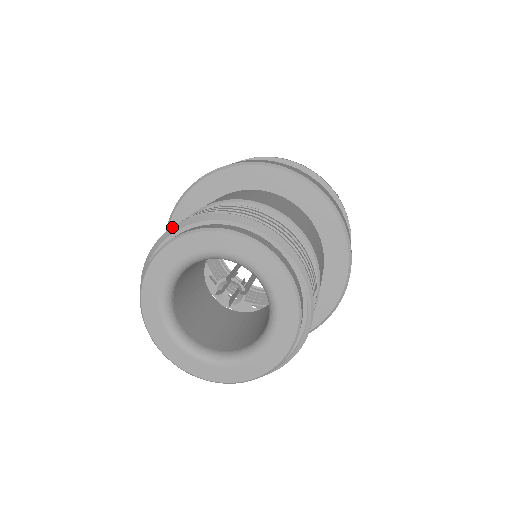
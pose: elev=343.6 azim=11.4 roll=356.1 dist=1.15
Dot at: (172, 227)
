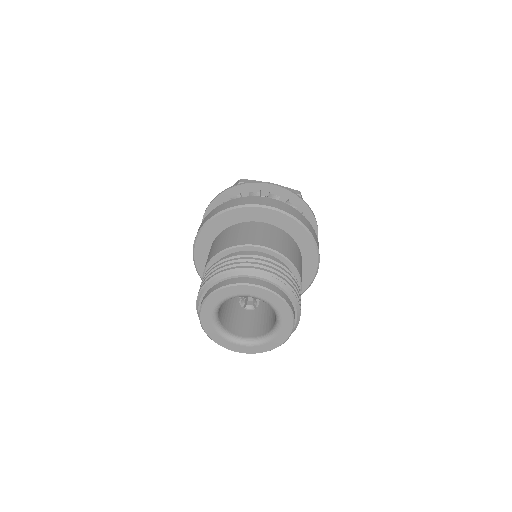
Dot at: (257, 272)
